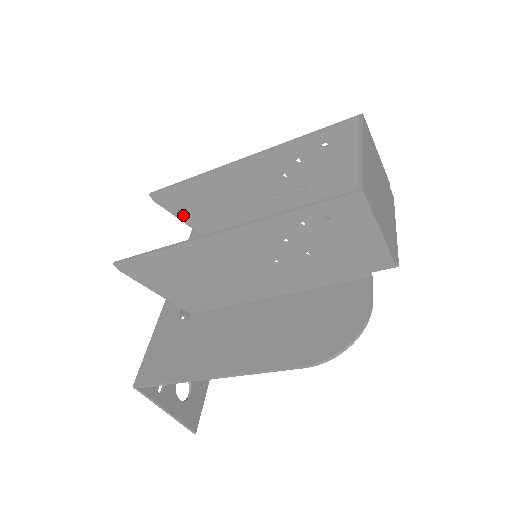
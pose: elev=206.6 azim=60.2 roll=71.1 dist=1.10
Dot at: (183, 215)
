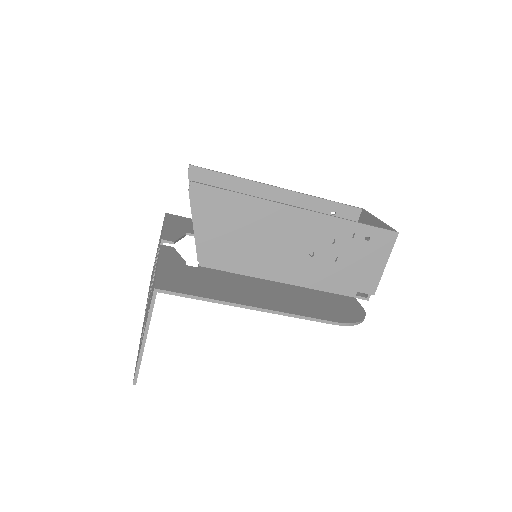
Dot at: occluded
